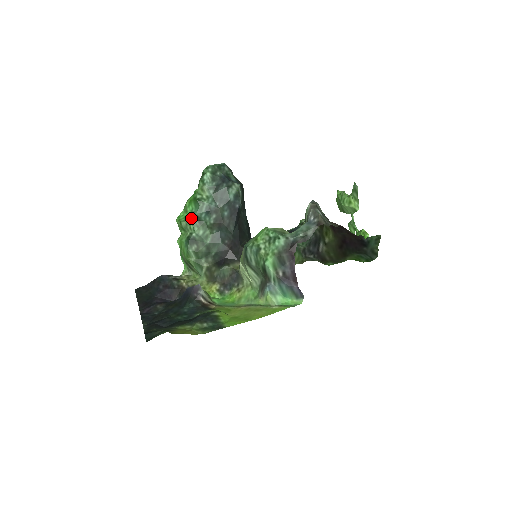
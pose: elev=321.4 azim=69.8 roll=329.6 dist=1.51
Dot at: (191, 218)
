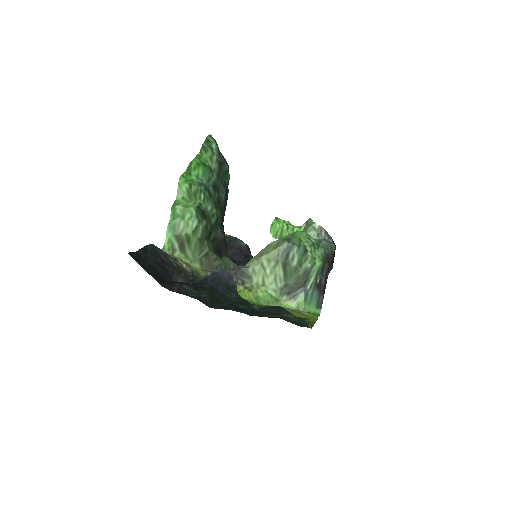
Dot at: (201, 185)
